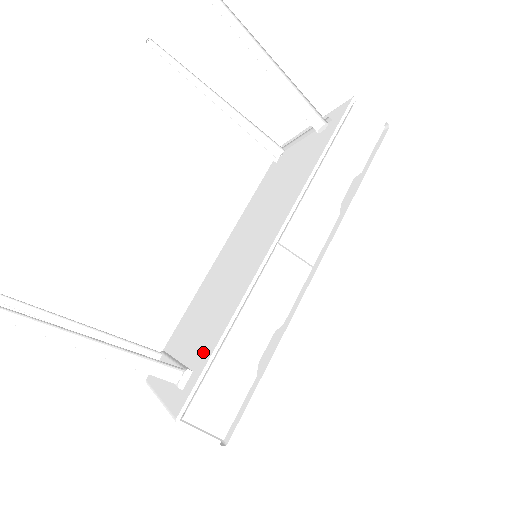
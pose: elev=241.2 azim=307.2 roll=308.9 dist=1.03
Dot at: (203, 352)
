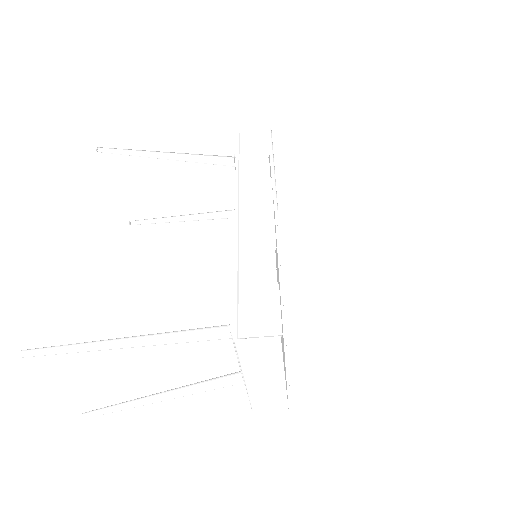
Dot at: occluded
